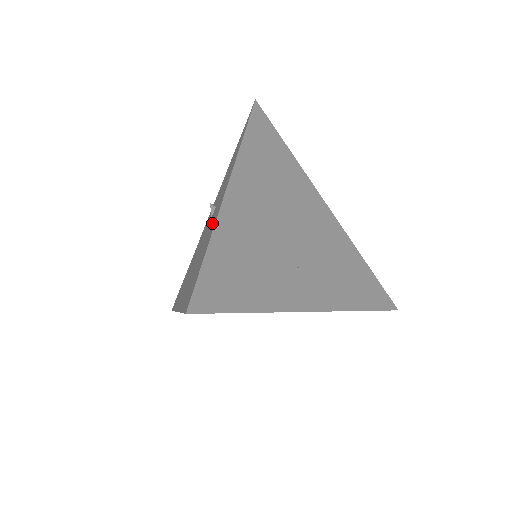
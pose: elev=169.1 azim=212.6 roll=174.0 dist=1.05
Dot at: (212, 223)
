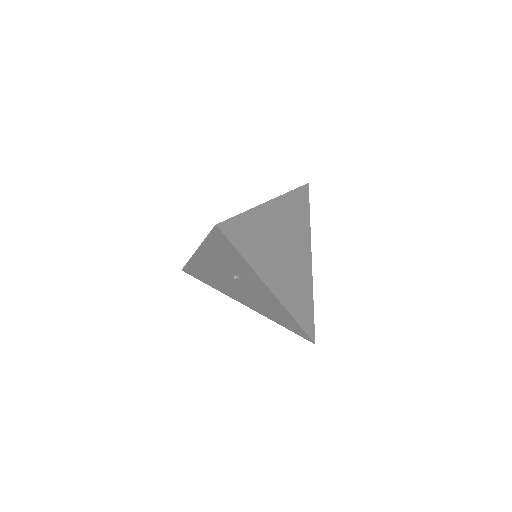
Dot at: (268, 300)
